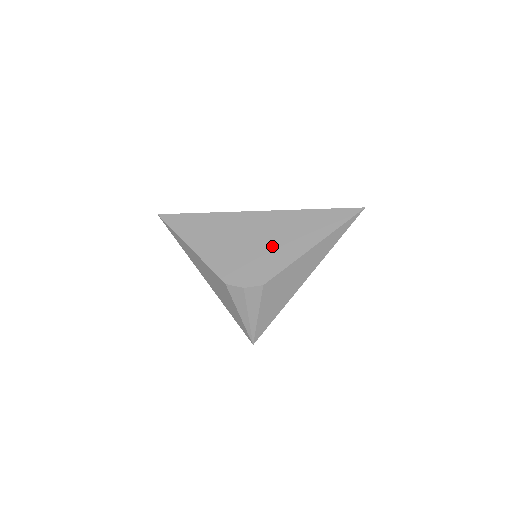
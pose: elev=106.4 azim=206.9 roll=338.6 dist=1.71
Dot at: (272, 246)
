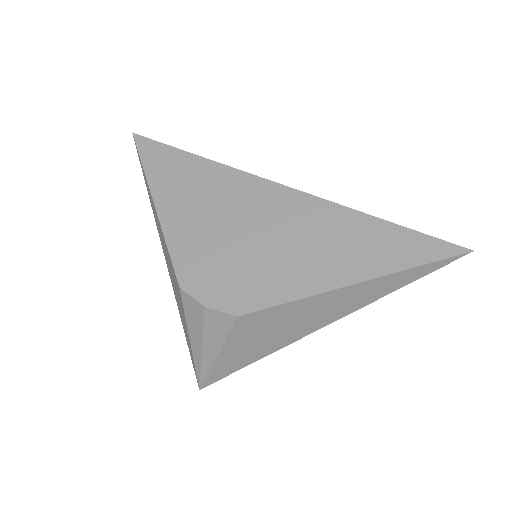
Dot at: (281, 254)
